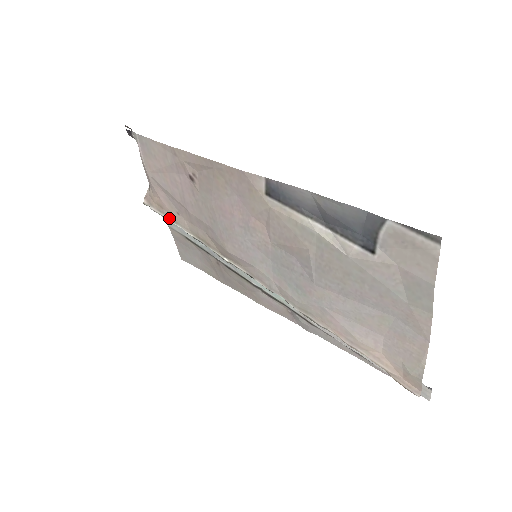
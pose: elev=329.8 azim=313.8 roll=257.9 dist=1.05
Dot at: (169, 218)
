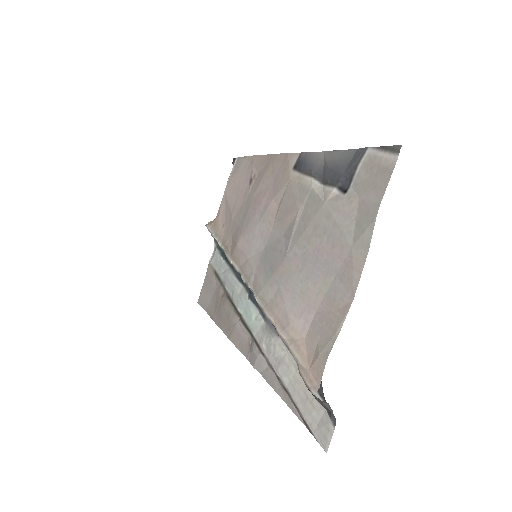
Dot at: (214, 233)
